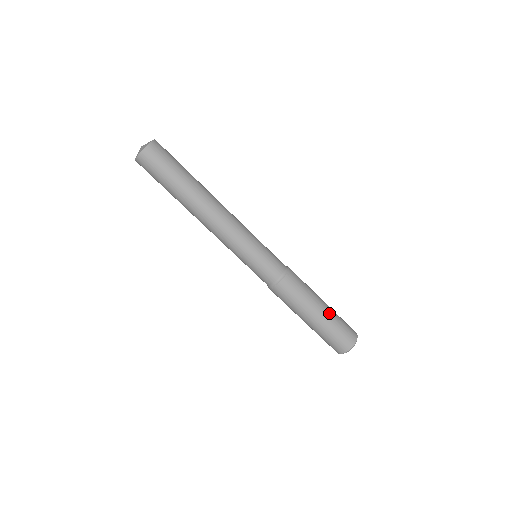
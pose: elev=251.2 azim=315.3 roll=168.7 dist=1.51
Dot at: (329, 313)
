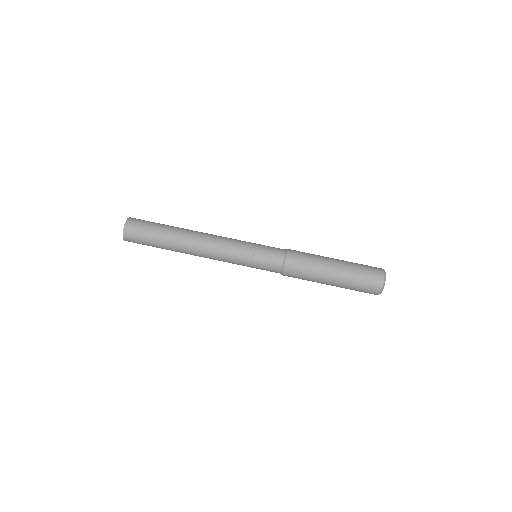
Dot at: (343, 273)
